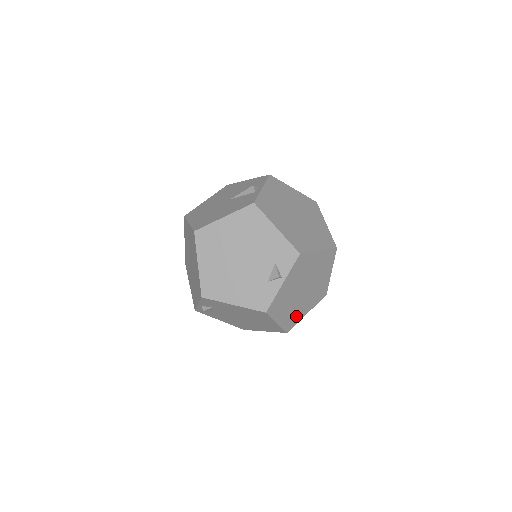
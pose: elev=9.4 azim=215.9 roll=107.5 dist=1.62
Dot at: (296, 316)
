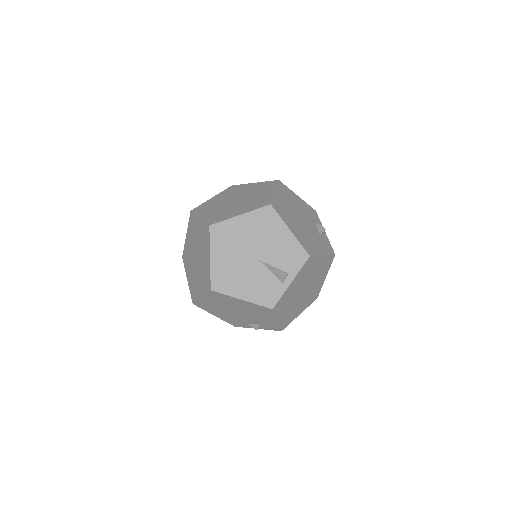
Dot at: occluded
